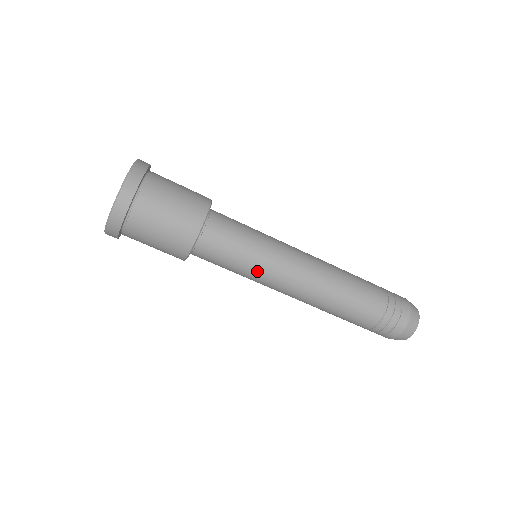
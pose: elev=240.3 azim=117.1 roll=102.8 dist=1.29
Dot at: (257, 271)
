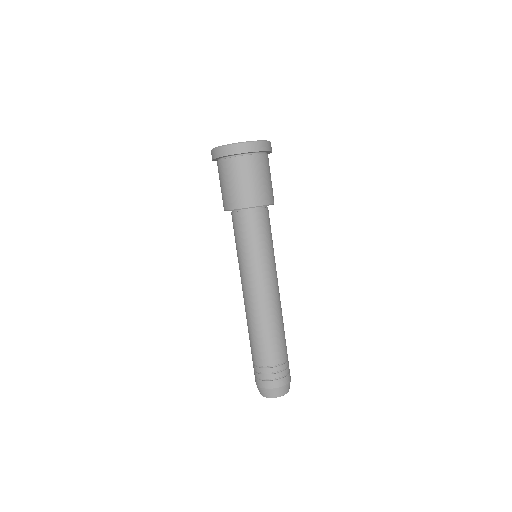
Dot at: (240, 261)
